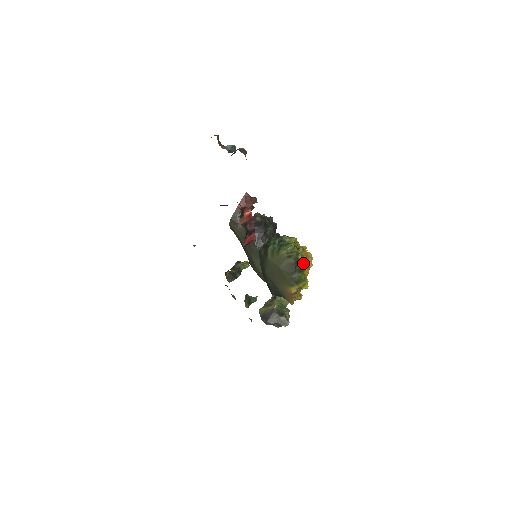
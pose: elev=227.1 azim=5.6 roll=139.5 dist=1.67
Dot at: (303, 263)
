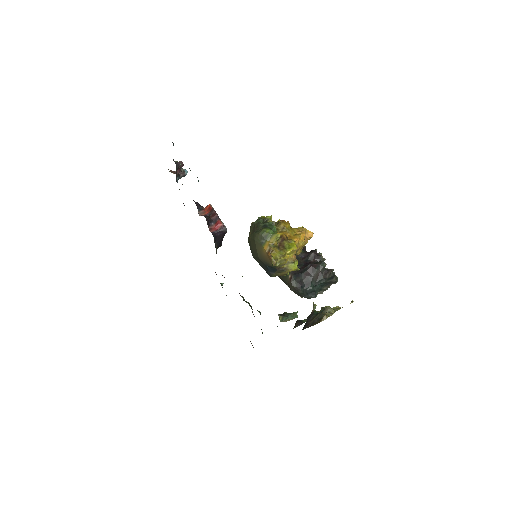
Dot at: (270, 223)
